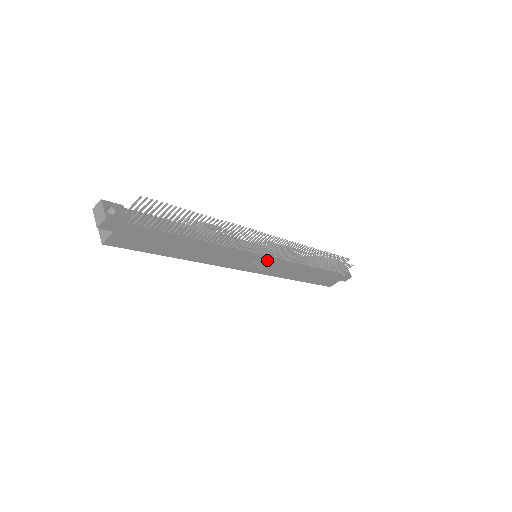
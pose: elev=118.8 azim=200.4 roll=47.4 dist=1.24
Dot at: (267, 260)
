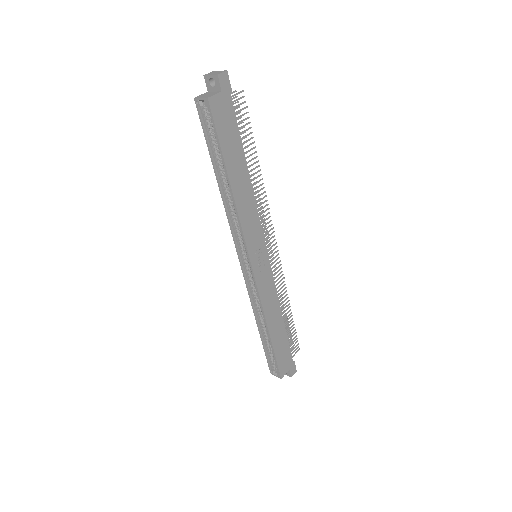
Dot at: (267, 260)
